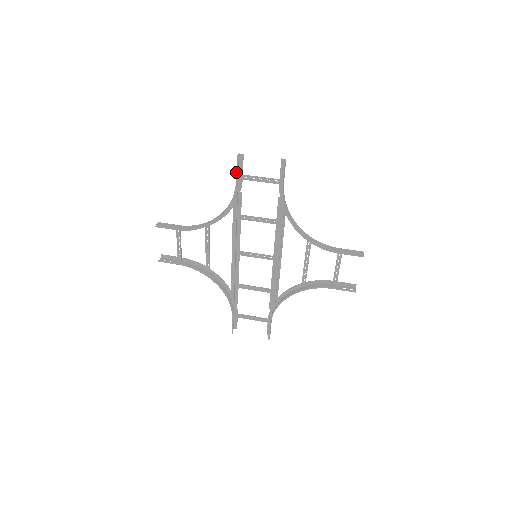
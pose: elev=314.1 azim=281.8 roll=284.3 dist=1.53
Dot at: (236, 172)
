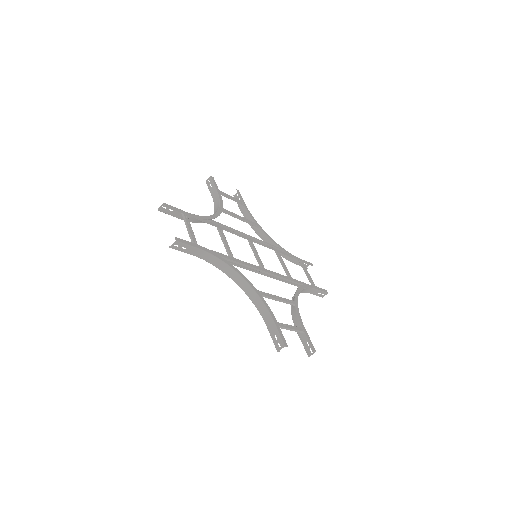
Dot at: (172, 215)
